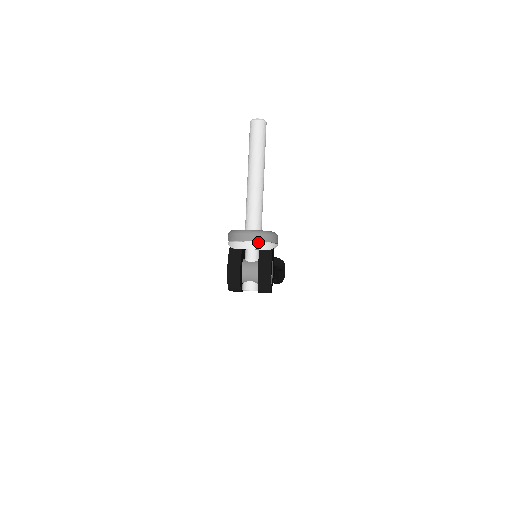
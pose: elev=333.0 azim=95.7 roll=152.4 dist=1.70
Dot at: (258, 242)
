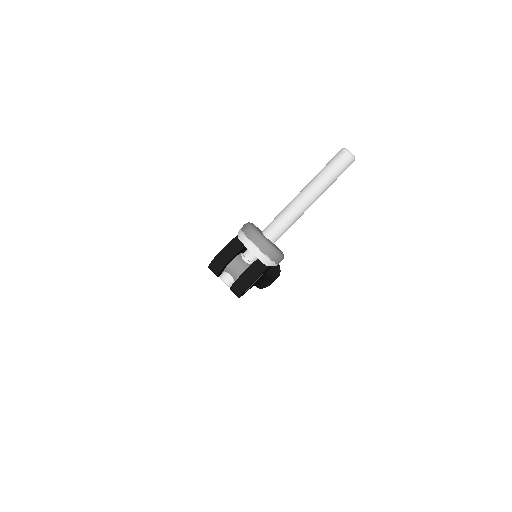
Dot at: (262, 252)
